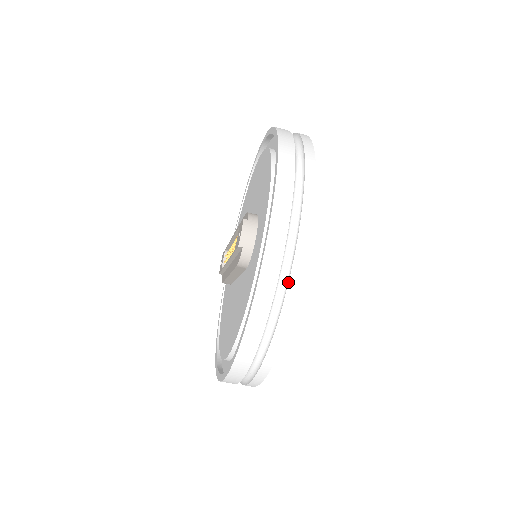
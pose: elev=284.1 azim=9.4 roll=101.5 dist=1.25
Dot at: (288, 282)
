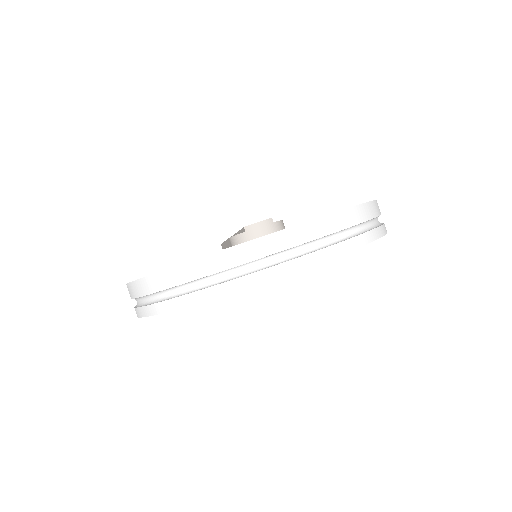
Dot at: (227, 281)
